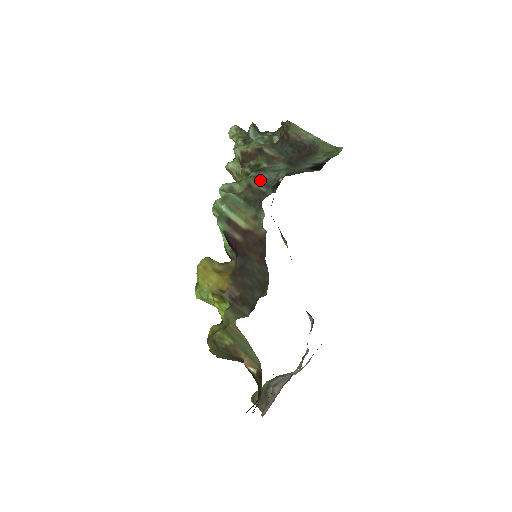
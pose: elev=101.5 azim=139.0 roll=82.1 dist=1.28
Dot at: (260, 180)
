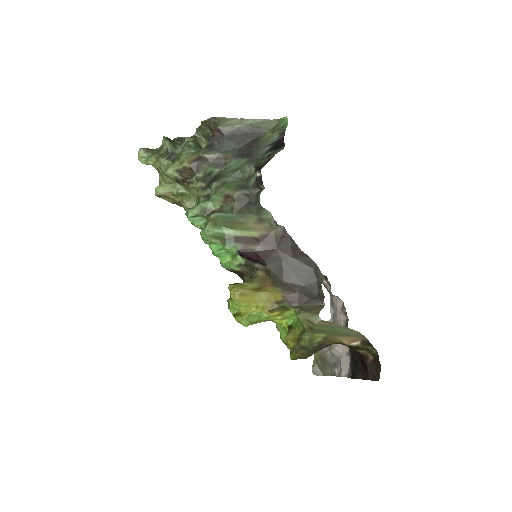
Dot at: (232, 186)
